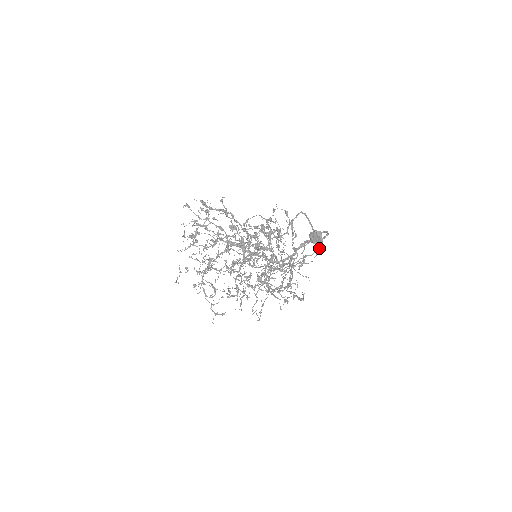
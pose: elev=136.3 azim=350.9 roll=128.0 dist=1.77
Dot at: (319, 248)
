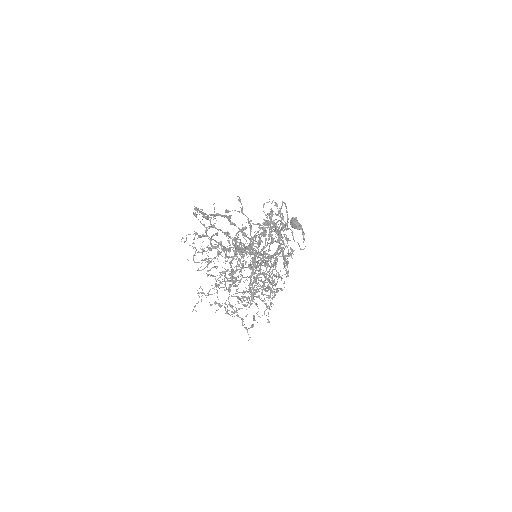
Dot at: (304, 233)
